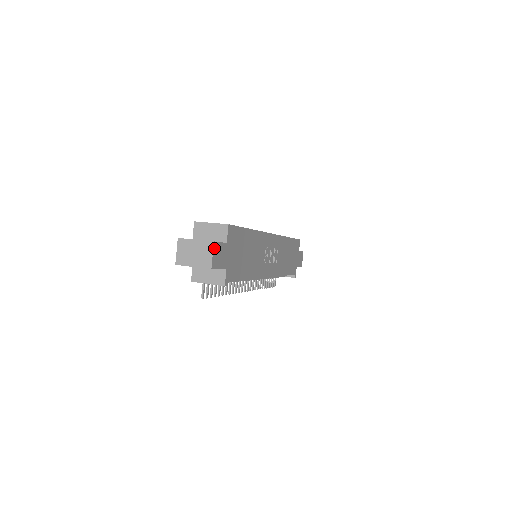
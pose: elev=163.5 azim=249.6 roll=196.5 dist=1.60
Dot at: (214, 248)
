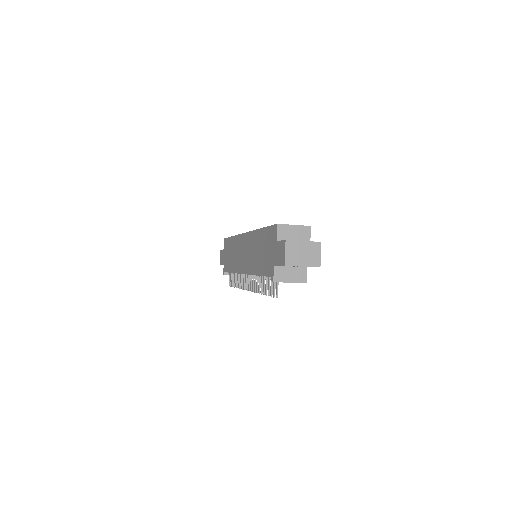
Dot at: (320, 248)
